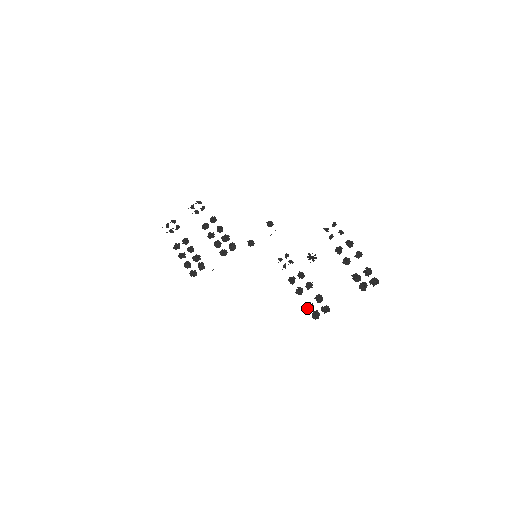
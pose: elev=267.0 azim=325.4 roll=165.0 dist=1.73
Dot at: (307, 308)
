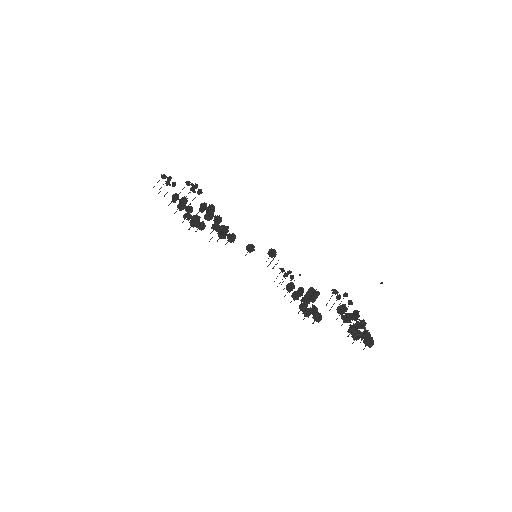
Dot at: (300, 307)
